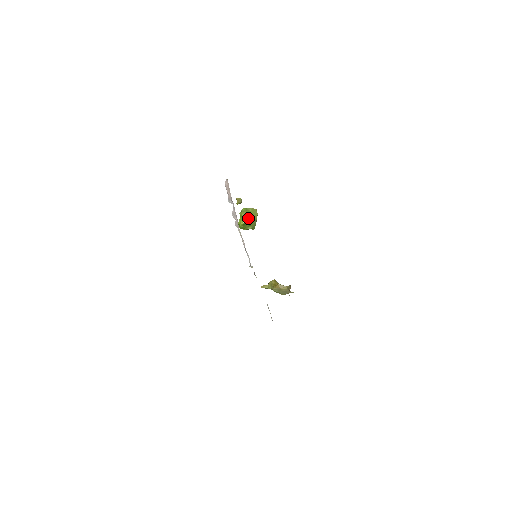
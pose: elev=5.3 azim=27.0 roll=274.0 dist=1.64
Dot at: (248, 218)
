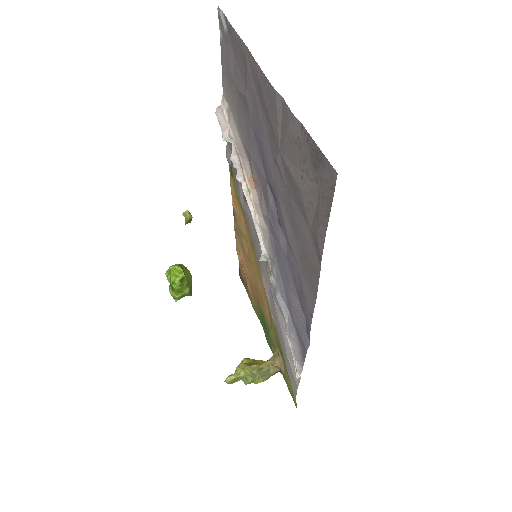
Dot at: (184, 273)
